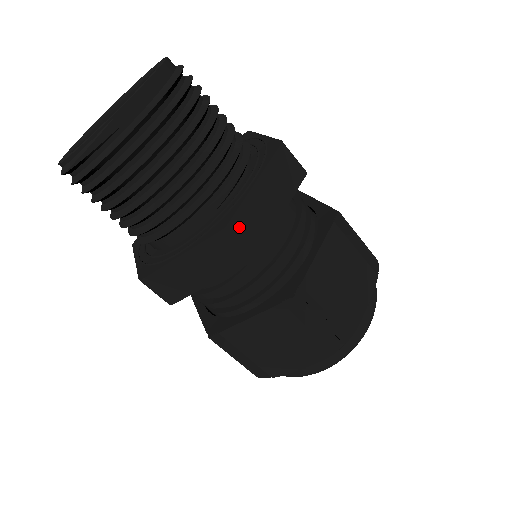
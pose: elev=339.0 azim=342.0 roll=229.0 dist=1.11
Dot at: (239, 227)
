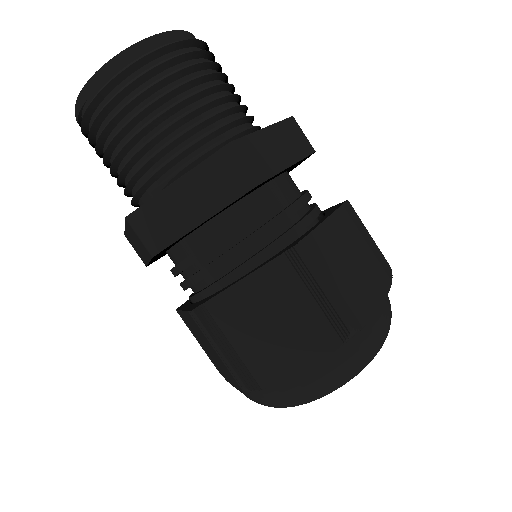
Dot at: (142, 221)
